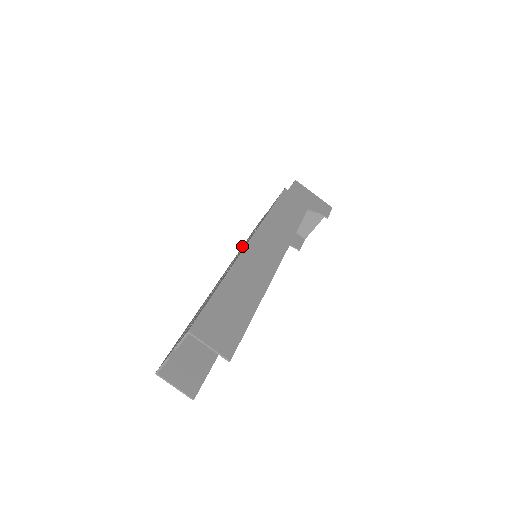
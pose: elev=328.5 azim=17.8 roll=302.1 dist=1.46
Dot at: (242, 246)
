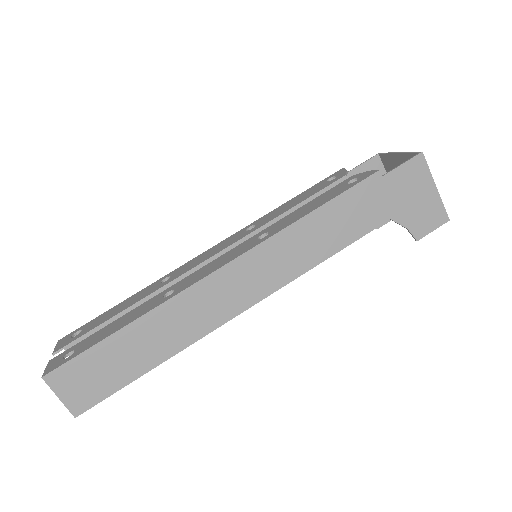
Dot at: occluded
